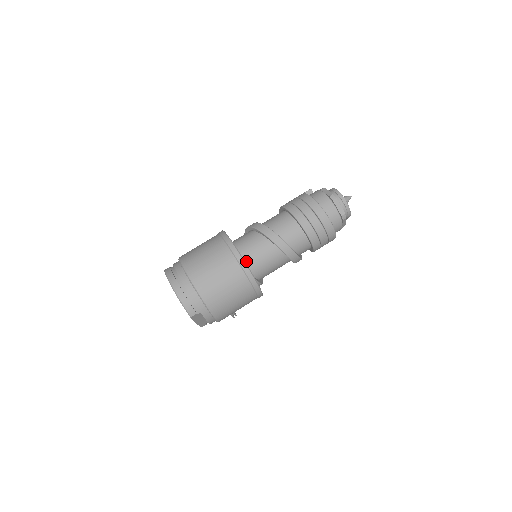
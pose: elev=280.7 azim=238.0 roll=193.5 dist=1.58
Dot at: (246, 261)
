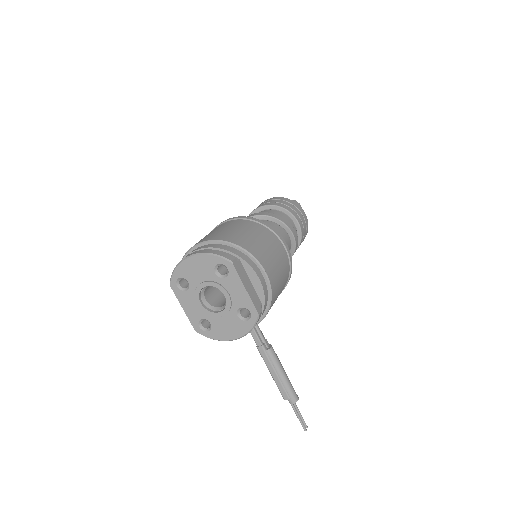
Dot at: occluded
